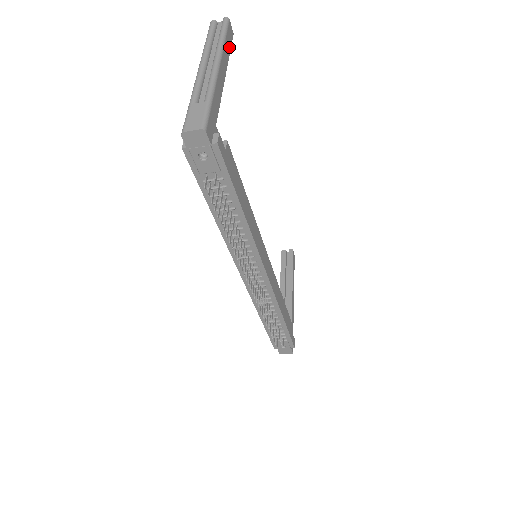
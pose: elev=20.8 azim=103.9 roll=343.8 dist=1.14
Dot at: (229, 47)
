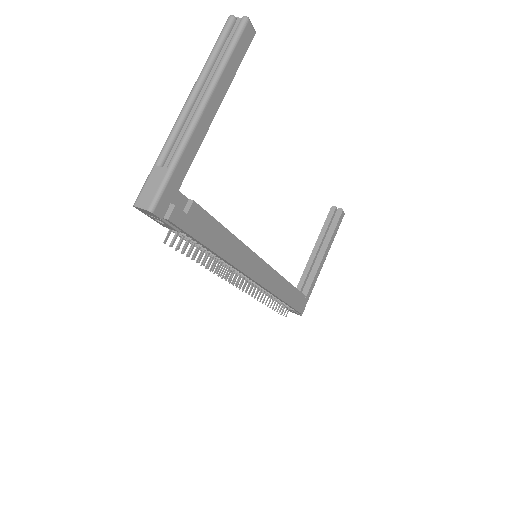
Dot at: (237, 63)
